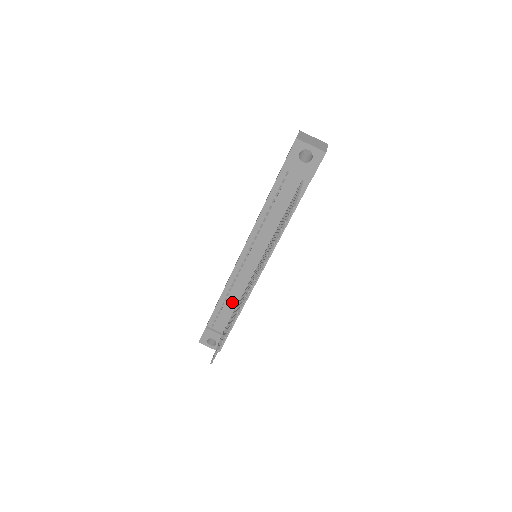
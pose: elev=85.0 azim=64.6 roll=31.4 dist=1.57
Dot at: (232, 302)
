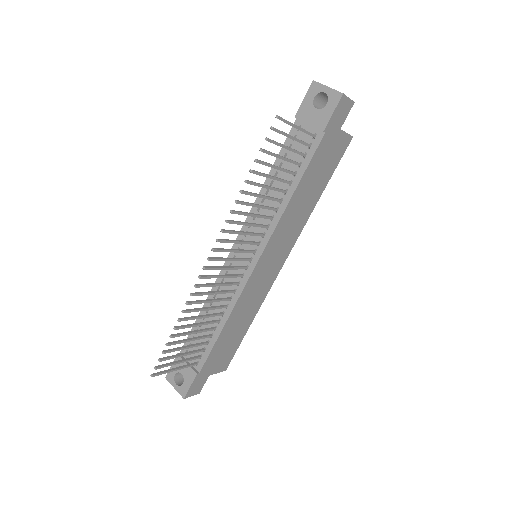
Dot at: occluded
